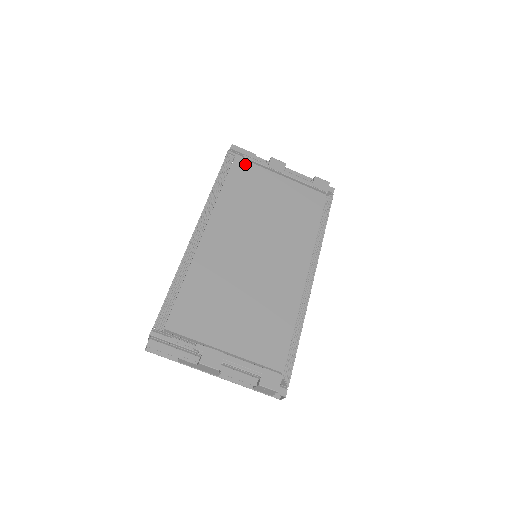
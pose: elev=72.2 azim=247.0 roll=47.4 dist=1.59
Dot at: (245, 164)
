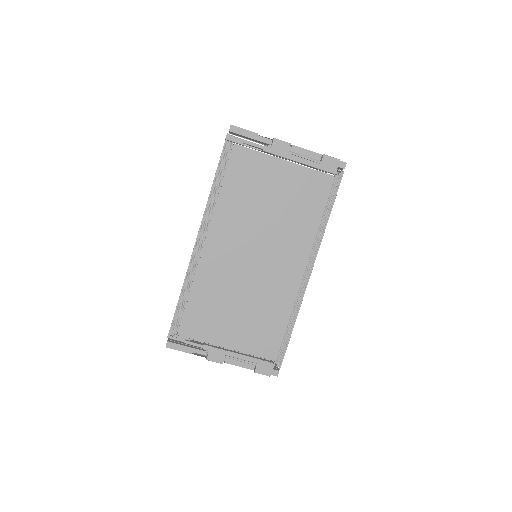
Dot at: (245, 153)
